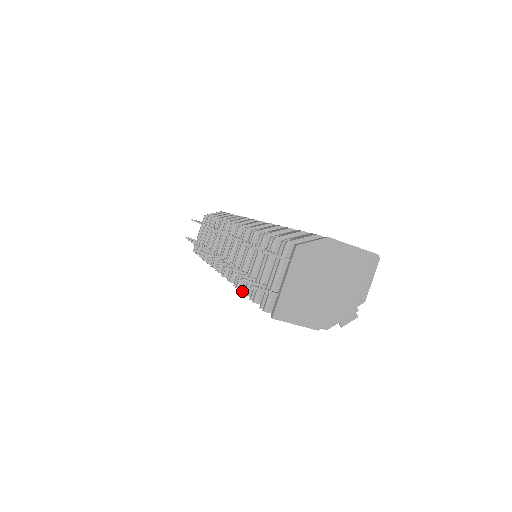
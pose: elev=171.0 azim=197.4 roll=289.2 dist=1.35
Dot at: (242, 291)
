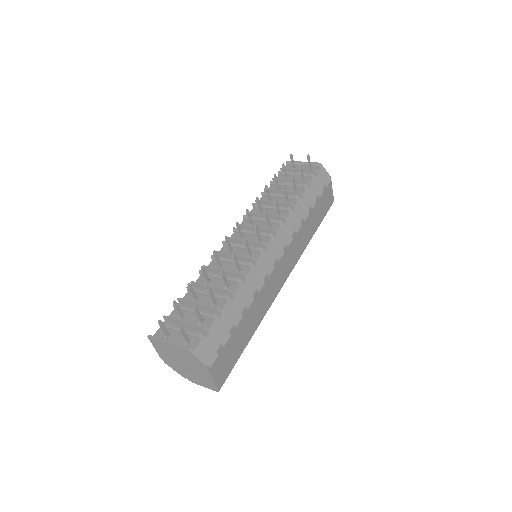
Dot at: (191, 282)
